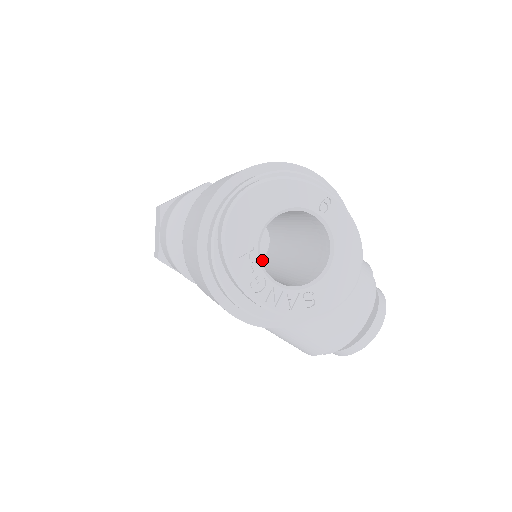
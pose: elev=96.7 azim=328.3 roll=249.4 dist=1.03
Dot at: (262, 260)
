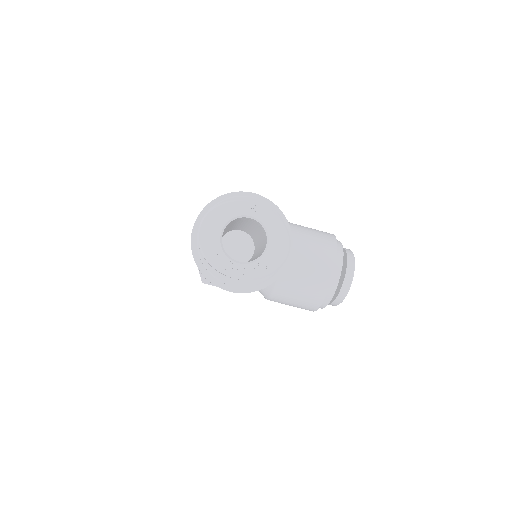
Dot at: (252, 256)
